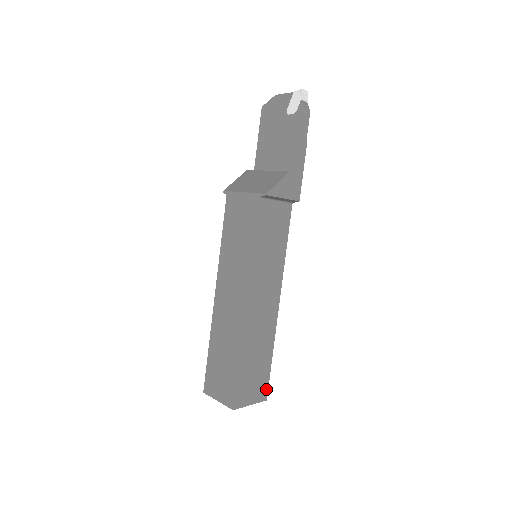
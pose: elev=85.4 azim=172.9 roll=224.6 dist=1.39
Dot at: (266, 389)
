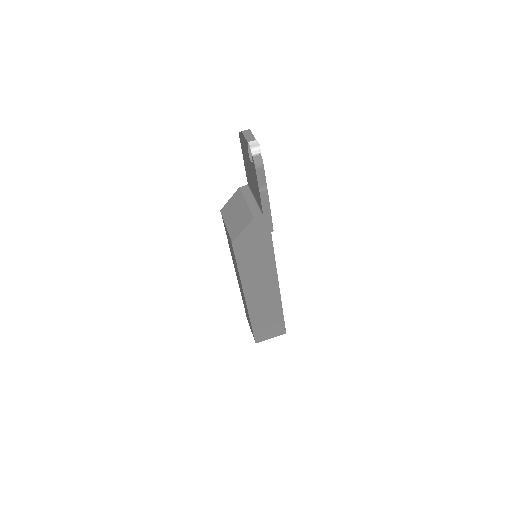
Dot at: (283, 329)
